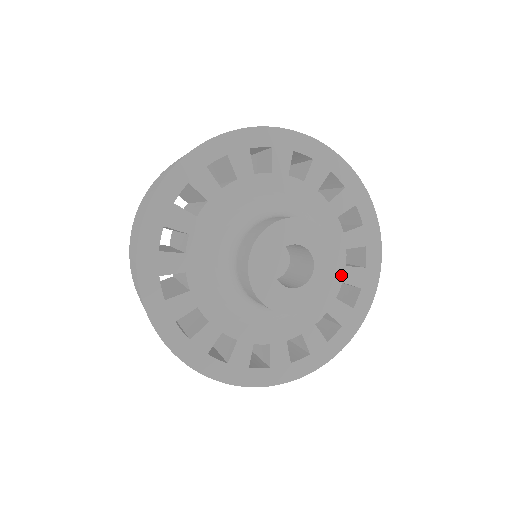
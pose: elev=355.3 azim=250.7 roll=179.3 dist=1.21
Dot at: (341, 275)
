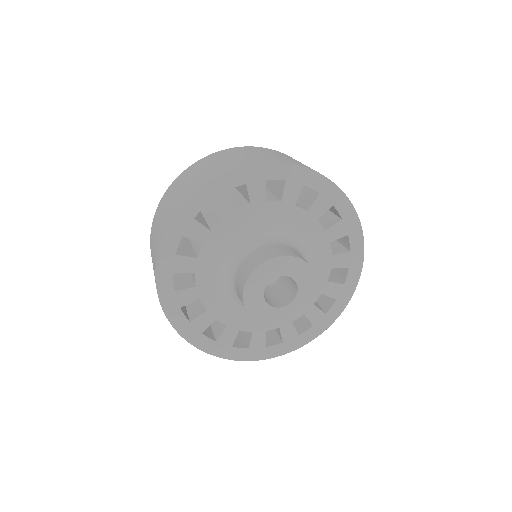
Dot at: (322, 288)
